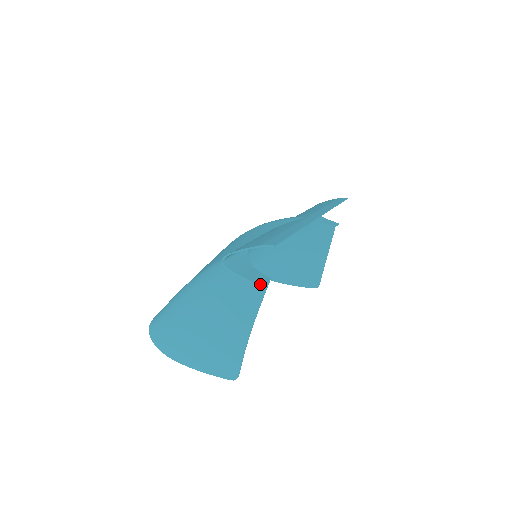
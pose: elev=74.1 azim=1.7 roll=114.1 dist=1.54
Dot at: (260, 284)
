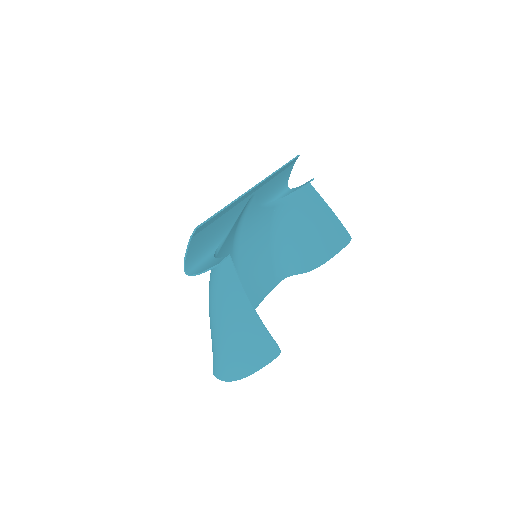
Dot at: (217, 264)
